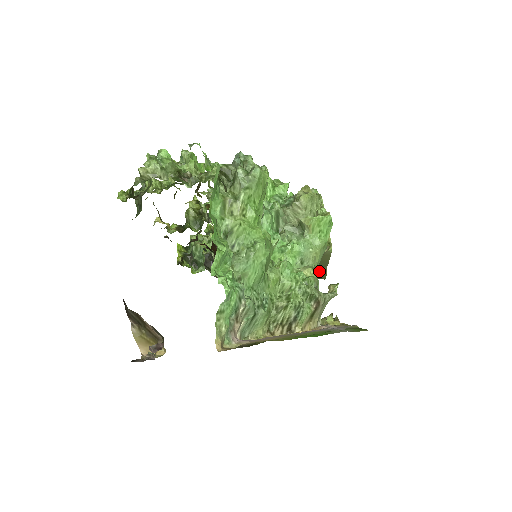
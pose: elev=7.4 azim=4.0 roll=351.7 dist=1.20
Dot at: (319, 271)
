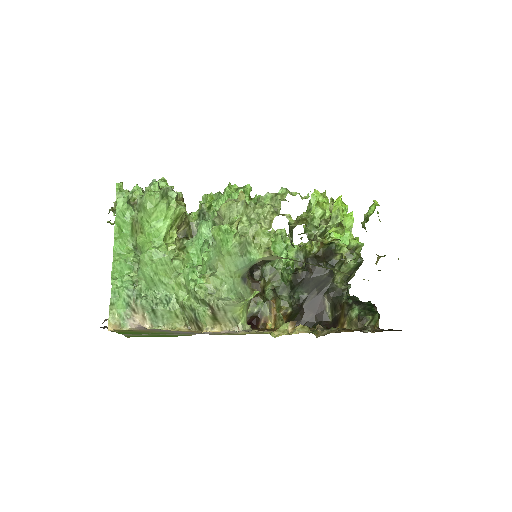
Dot at: (341, 272)
